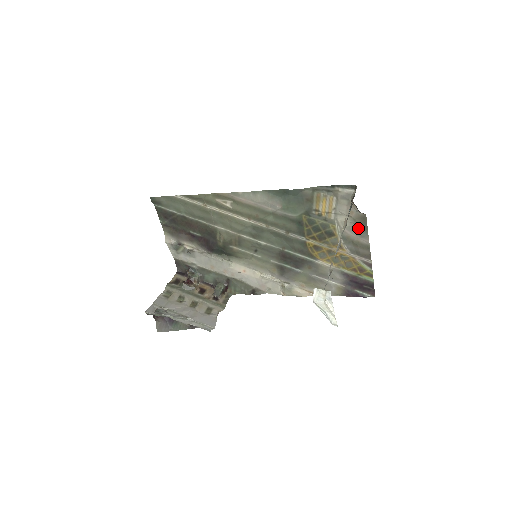
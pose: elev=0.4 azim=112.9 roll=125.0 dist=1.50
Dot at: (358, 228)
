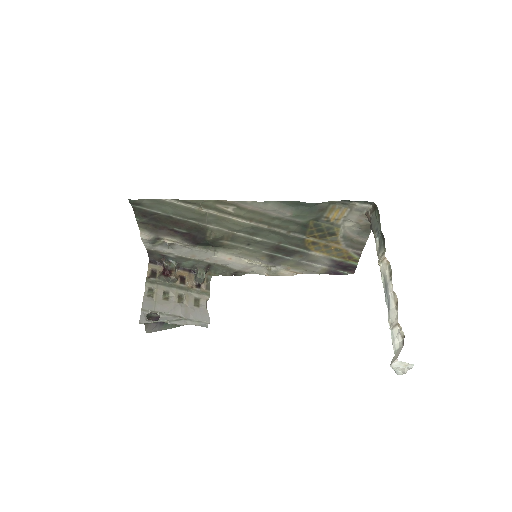
Dot at: (361, 231)
